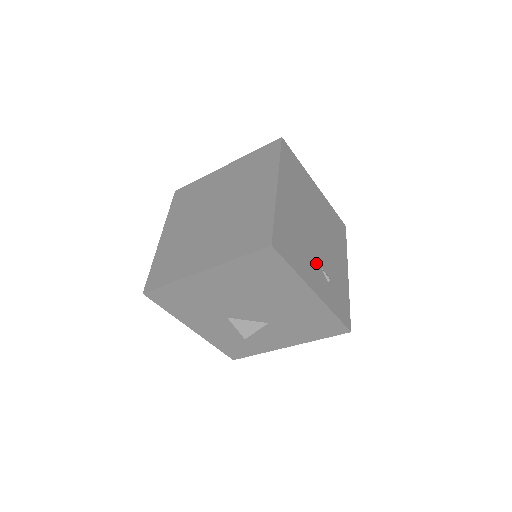
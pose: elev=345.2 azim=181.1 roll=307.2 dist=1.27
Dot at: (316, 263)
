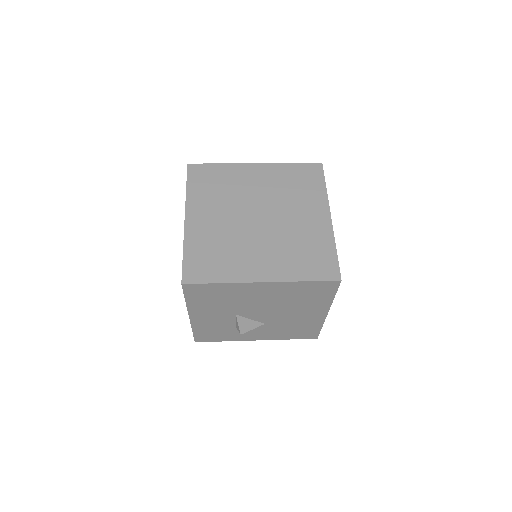
Dot at: occluded
